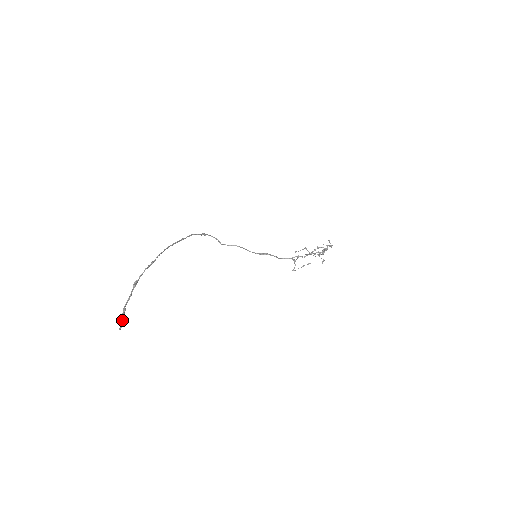
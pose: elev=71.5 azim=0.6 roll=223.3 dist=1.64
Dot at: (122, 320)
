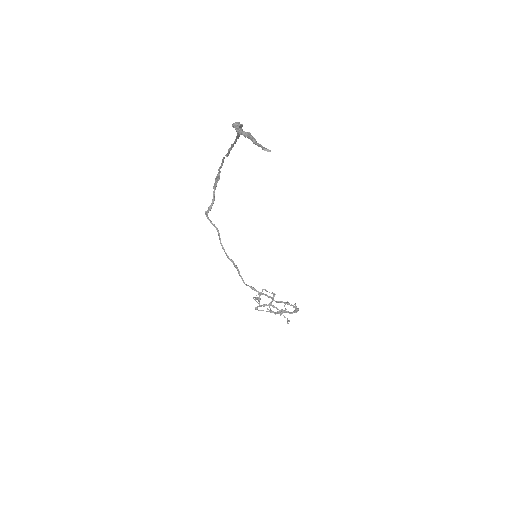
Dot at: occluded
